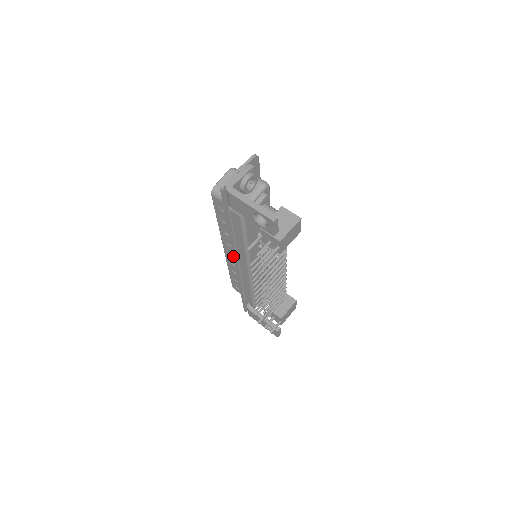
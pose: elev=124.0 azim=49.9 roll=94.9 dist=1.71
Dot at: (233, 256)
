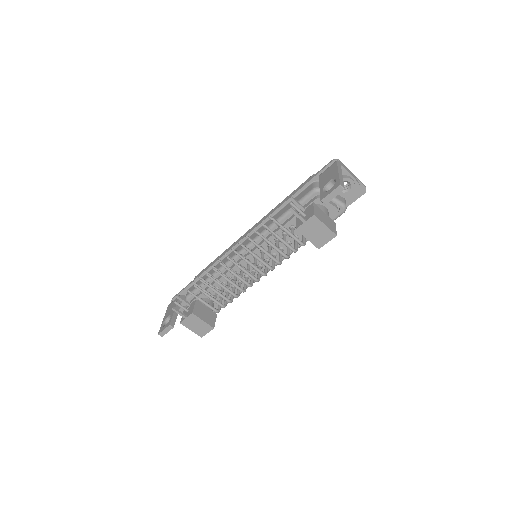
Dot at: (253, 228)
